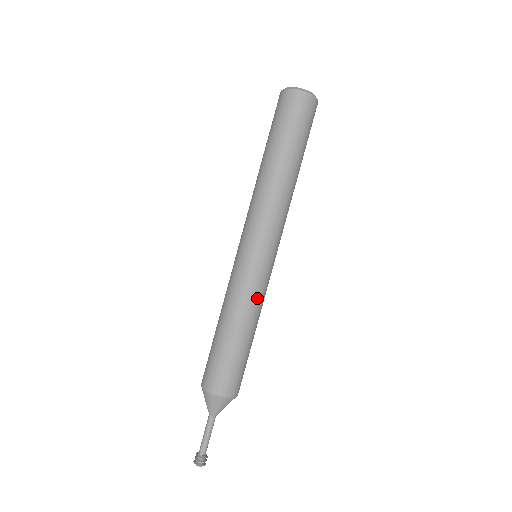
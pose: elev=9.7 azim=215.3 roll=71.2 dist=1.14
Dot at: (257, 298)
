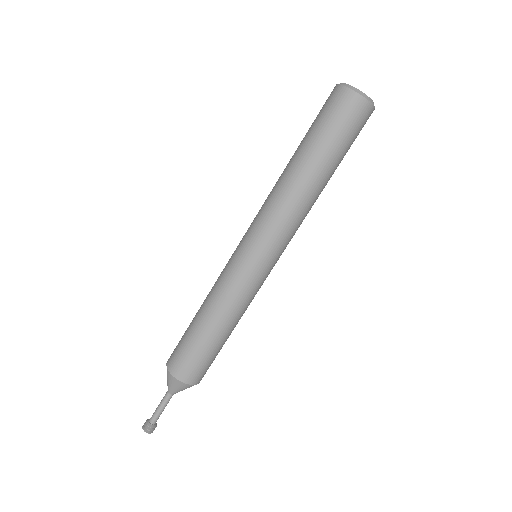
Dot at: (235, 297)
